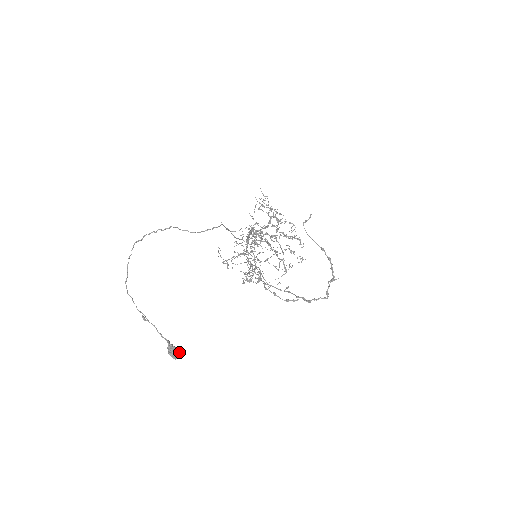
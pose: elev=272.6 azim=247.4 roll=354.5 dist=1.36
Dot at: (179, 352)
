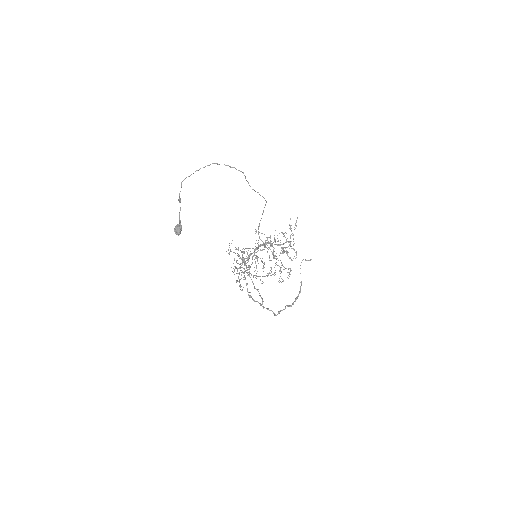
Dot at: (180, 233)
